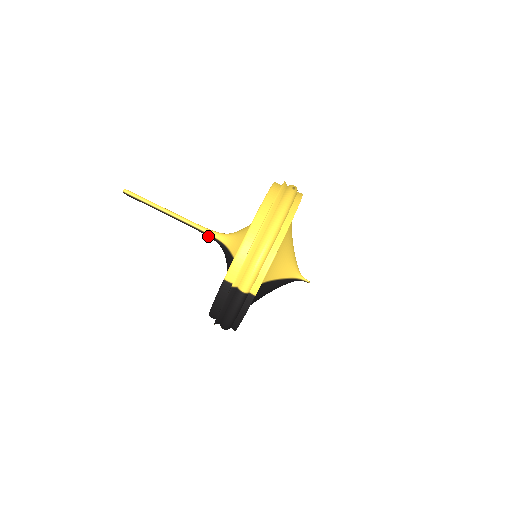
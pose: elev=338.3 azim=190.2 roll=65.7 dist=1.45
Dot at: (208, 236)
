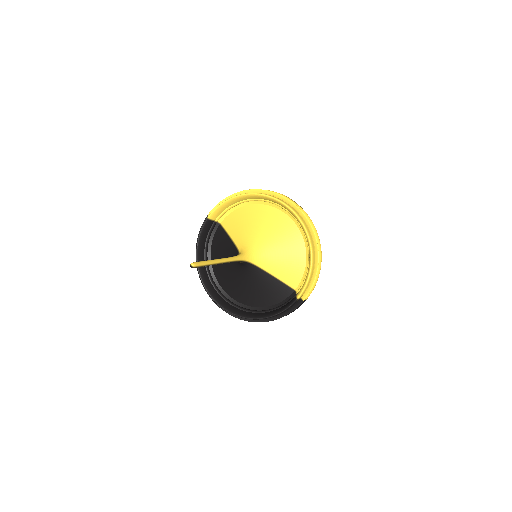
Dot at: occluded
